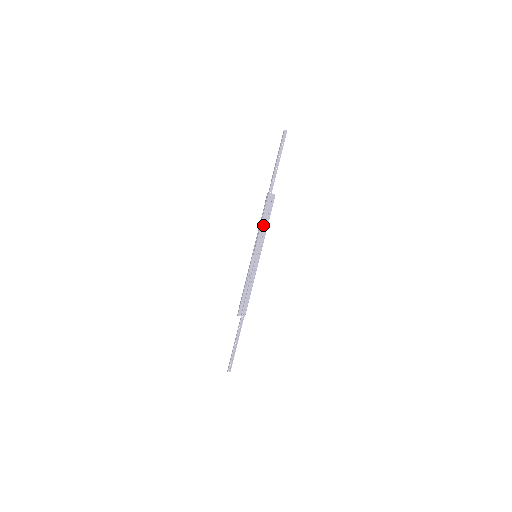
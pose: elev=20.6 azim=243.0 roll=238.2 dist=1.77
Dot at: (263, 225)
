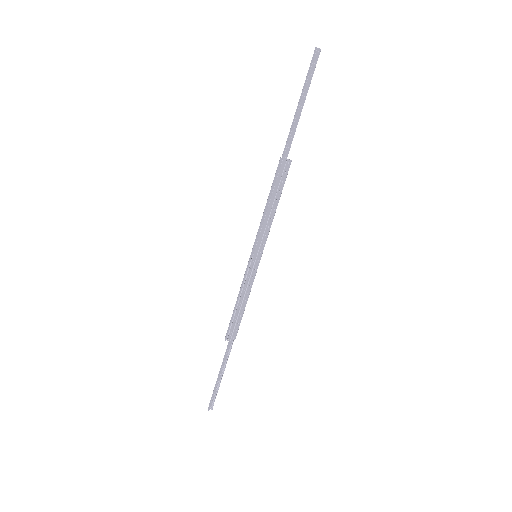
Dot at: (270, 210)
